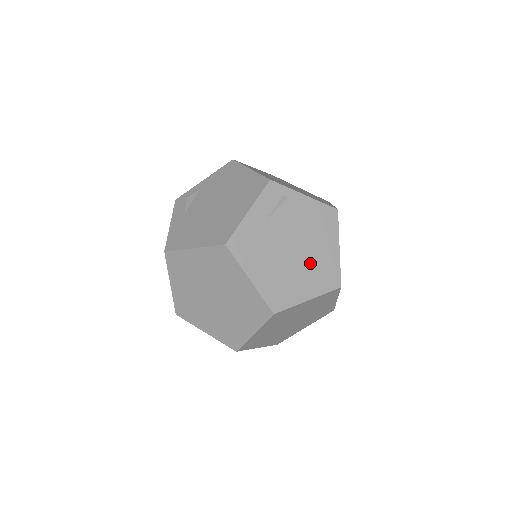
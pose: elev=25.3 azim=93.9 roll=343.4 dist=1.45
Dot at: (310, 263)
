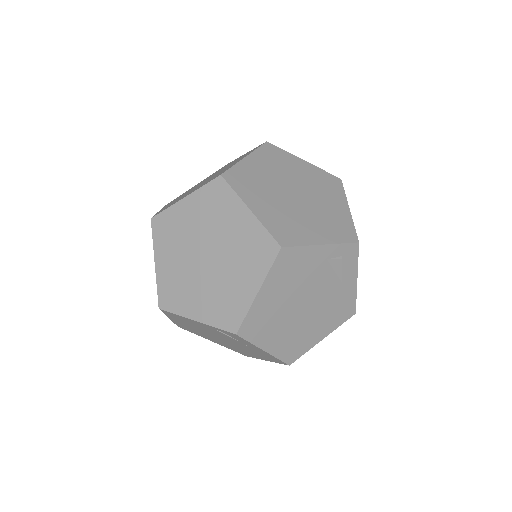
Dot at: occluded
